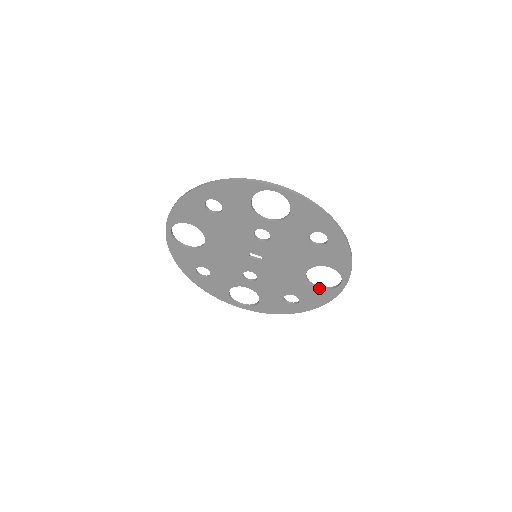
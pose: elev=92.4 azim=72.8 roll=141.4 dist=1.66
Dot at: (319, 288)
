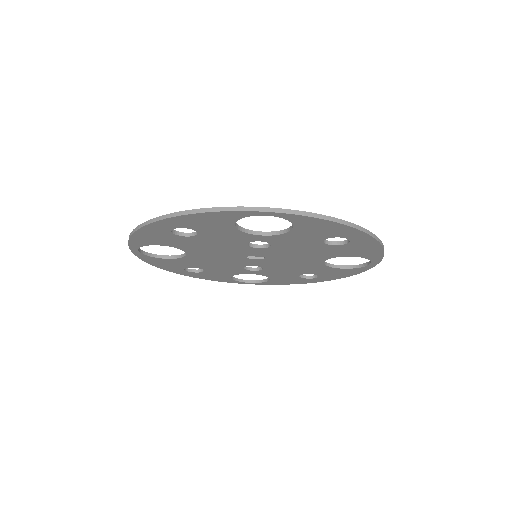
Dot at: (342, 268)
